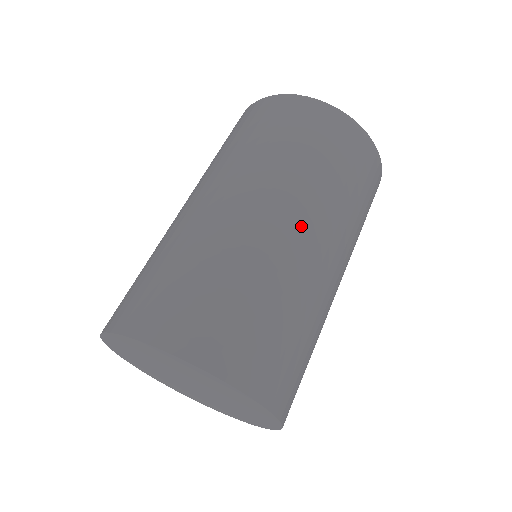
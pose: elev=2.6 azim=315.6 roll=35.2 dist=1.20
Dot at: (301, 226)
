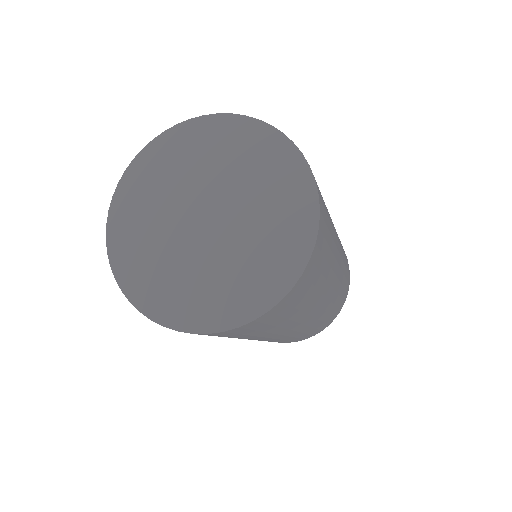
Dot at: occluded
